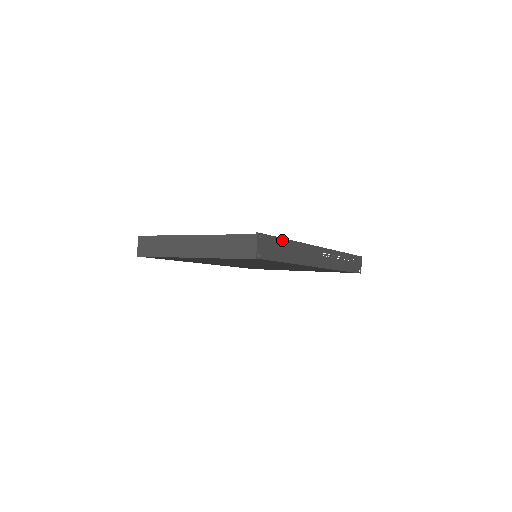
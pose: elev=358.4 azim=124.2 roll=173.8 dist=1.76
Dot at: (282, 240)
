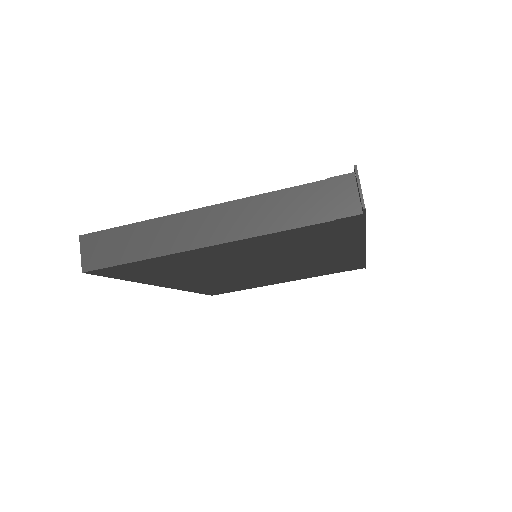
Dot at: occluded
